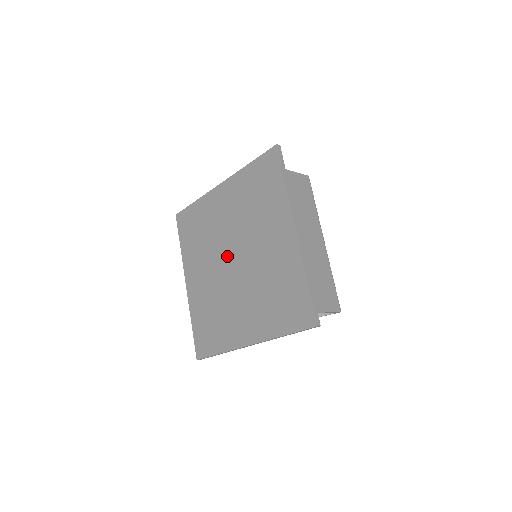
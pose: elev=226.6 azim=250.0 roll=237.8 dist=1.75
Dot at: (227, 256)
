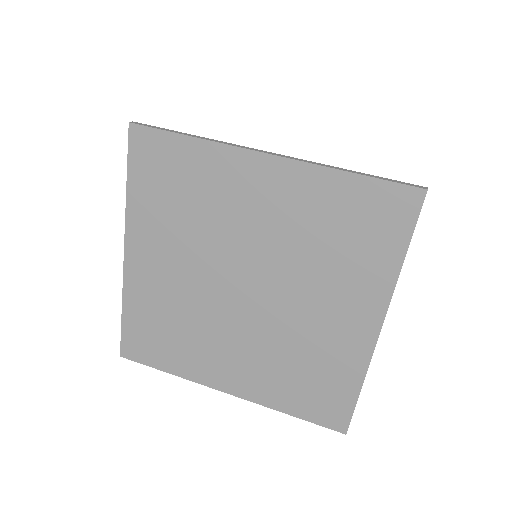
Dot at: (231, 297)
